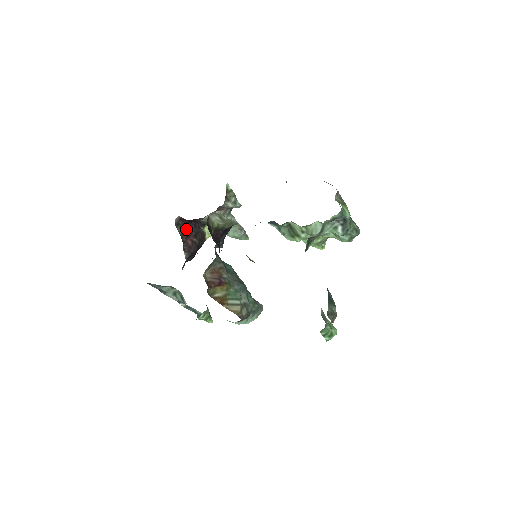
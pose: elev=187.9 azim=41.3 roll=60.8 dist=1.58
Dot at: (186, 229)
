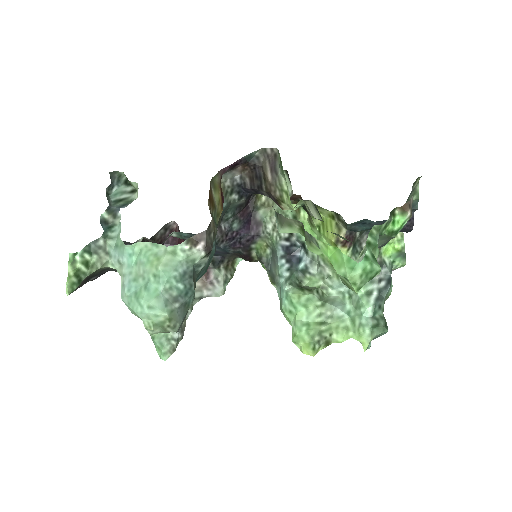
Dot at: occluded
